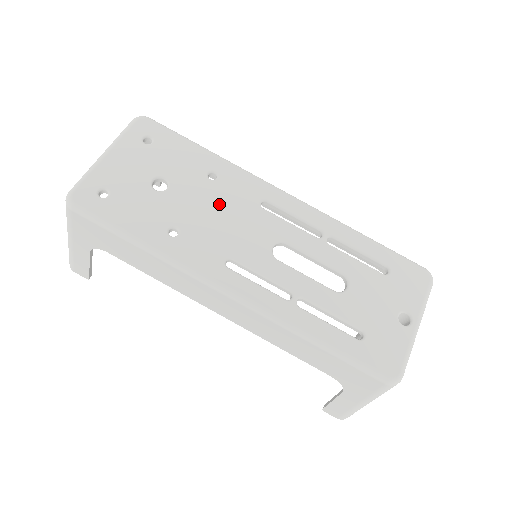
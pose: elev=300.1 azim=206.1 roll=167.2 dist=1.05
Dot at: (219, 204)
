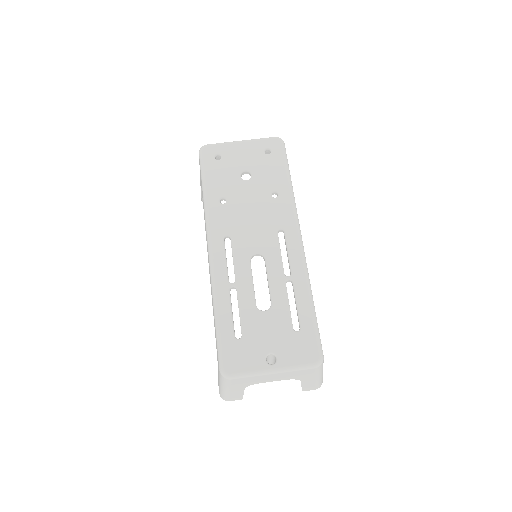
Dot at: (259, 209)
